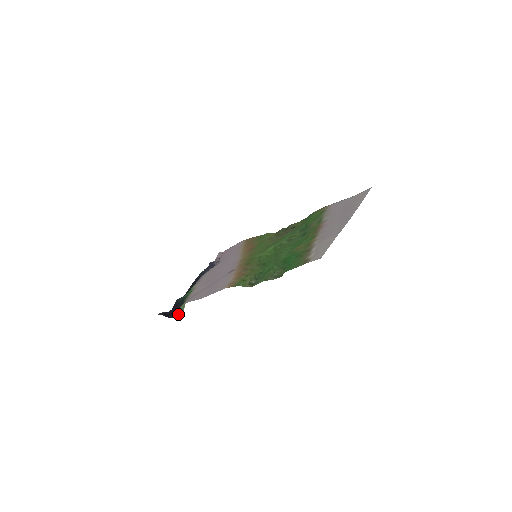
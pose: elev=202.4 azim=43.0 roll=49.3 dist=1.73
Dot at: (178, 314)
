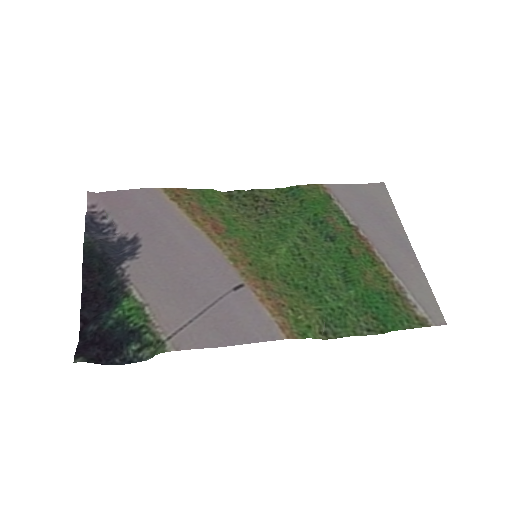
Dot at: (132, 359)
